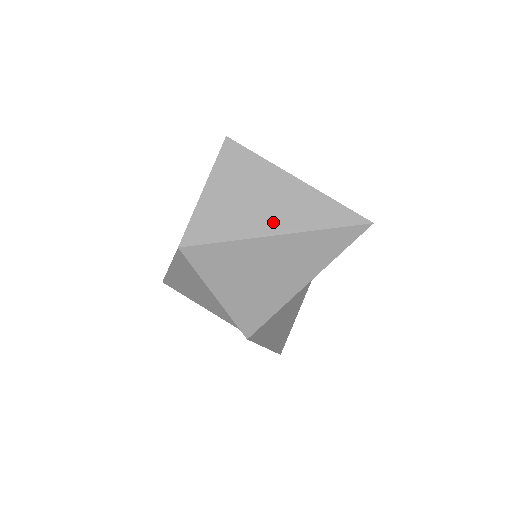
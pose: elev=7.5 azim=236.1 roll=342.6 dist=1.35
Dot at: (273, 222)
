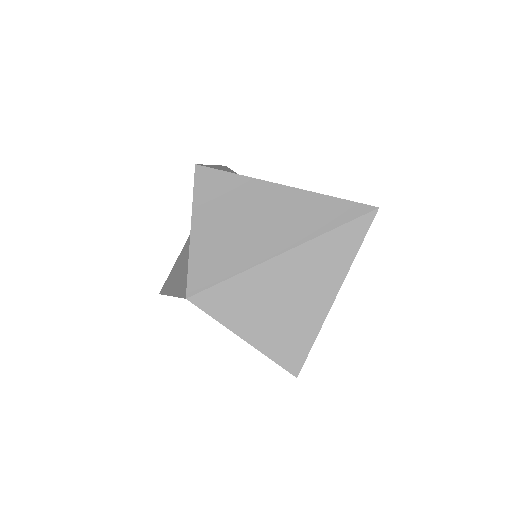
Dot at: (277, 241)
